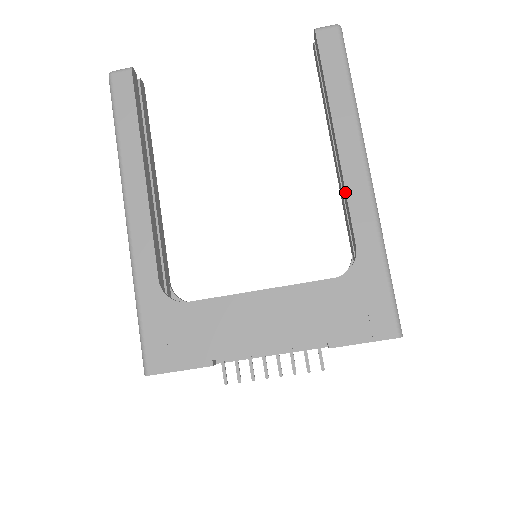
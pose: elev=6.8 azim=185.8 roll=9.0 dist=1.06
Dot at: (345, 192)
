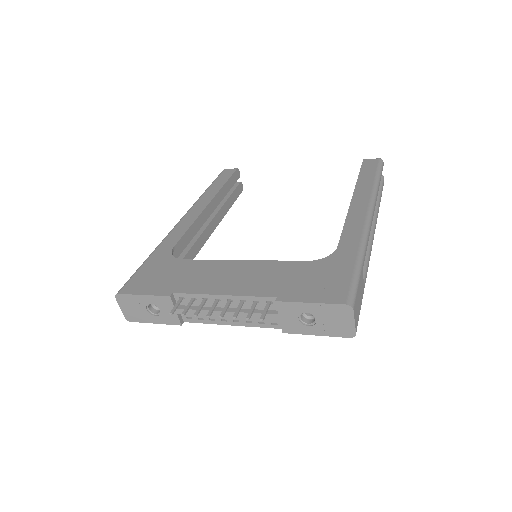
Dot at: (345, 221)
